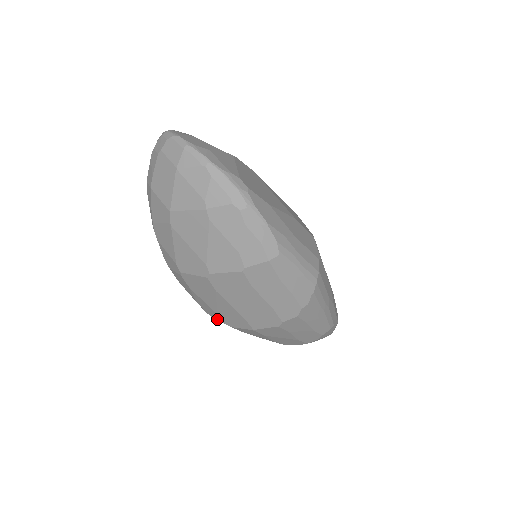
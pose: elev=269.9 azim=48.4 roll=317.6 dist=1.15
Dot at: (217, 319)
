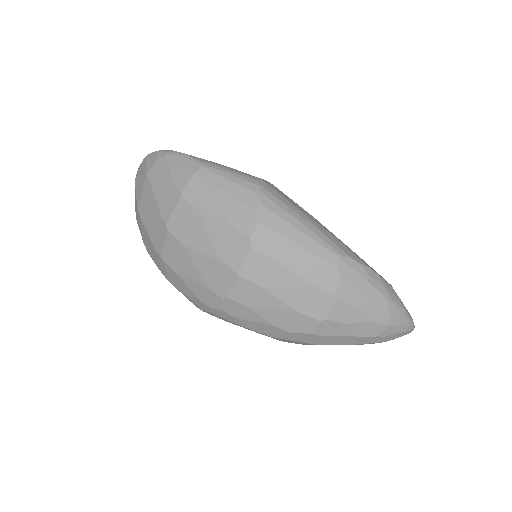
Dot at: (218, 303)
